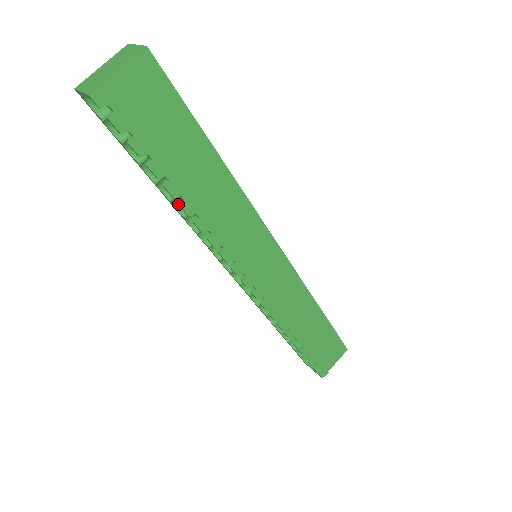
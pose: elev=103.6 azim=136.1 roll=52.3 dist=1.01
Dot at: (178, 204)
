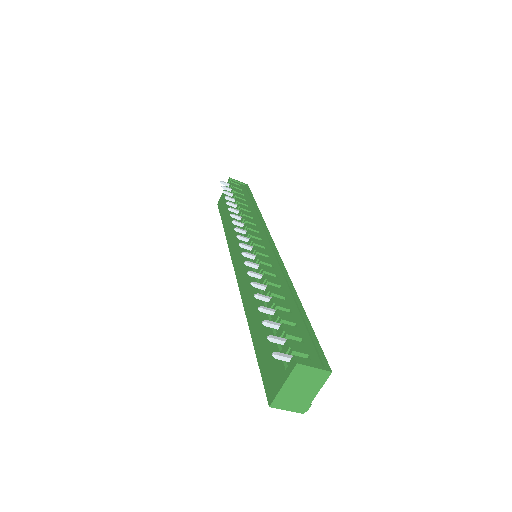
Dot at: occluded
